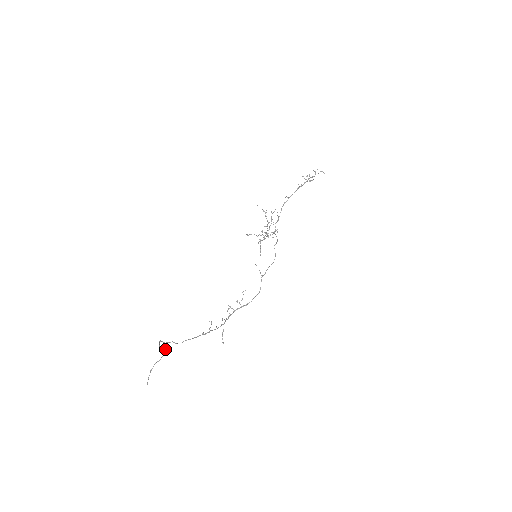
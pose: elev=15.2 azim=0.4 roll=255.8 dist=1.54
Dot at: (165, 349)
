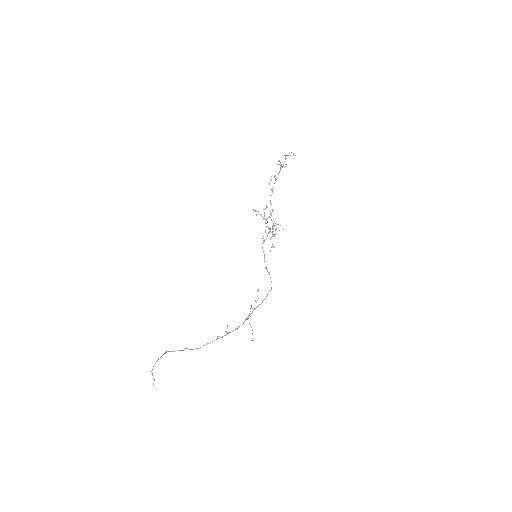
Dot at: (158, 359)
